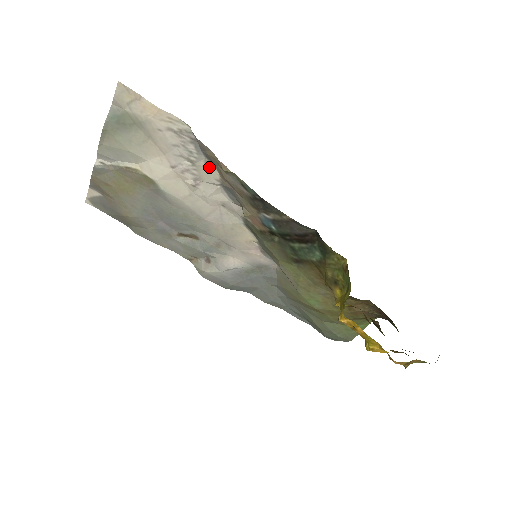
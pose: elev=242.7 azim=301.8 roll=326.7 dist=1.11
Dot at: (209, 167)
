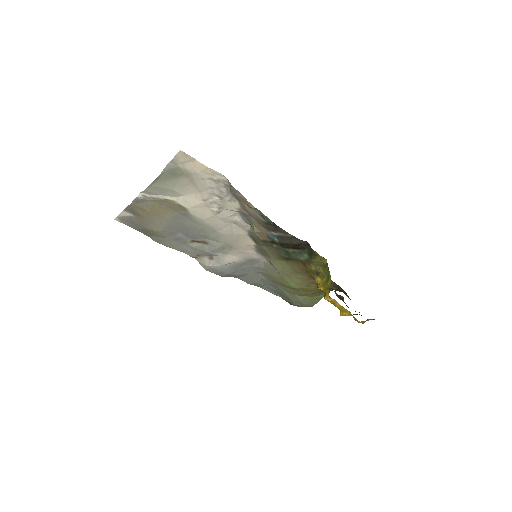
Dot at: (233, 201)
